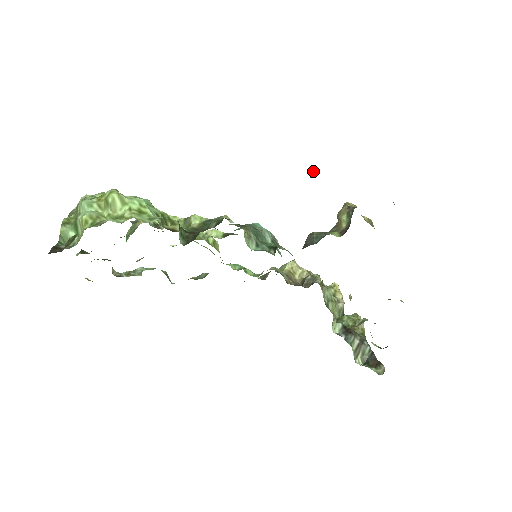
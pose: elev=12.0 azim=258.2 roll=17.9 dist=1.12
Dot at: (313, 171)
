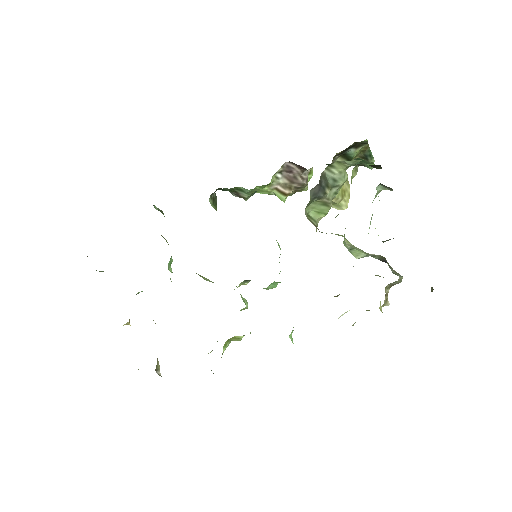
Dot at: occluded
